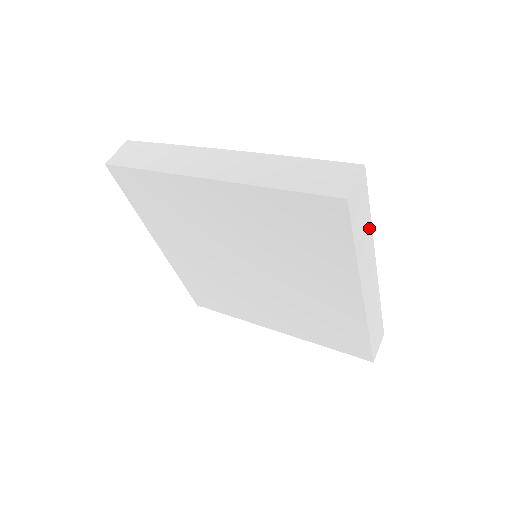
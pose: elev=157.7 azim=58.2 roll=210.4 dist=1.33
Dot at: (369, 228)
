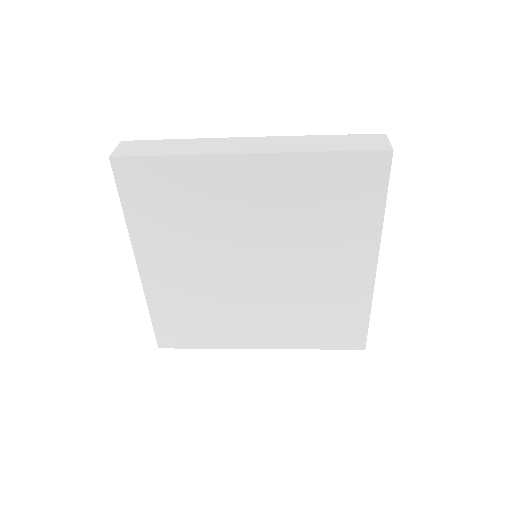
Dot at: occluded
